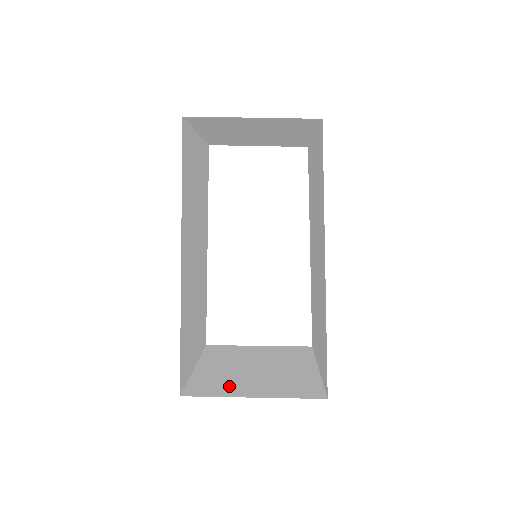
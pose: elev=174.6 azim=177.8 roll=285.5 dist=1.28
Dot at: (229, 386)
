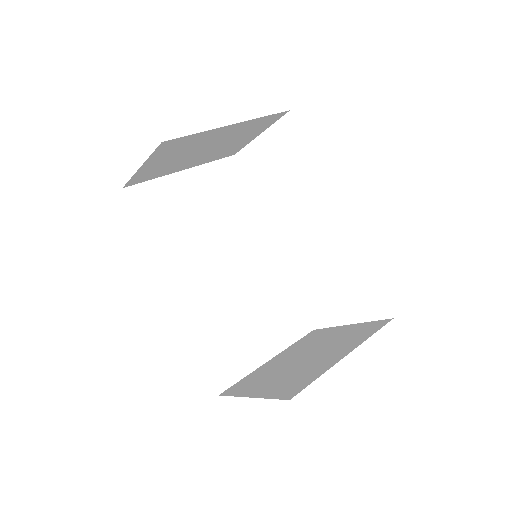
Dot at: (255, 383)
